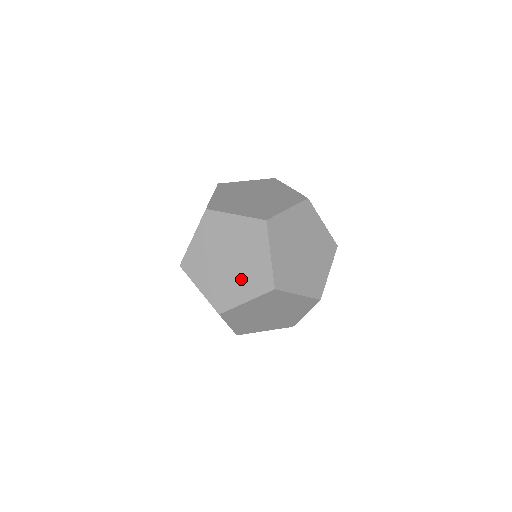
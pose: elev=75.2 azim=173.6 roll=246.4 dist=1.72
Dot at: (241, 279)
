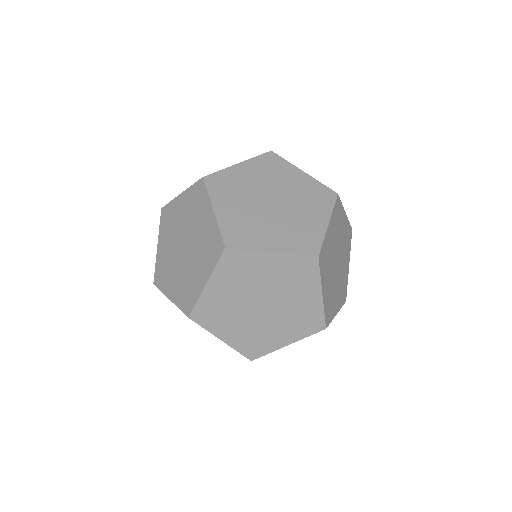
Dot at: occluded
